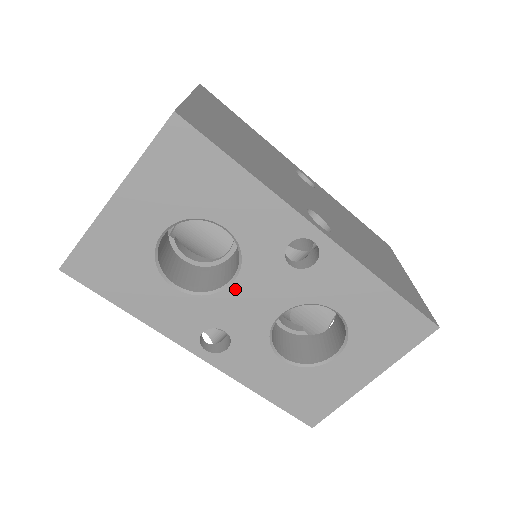
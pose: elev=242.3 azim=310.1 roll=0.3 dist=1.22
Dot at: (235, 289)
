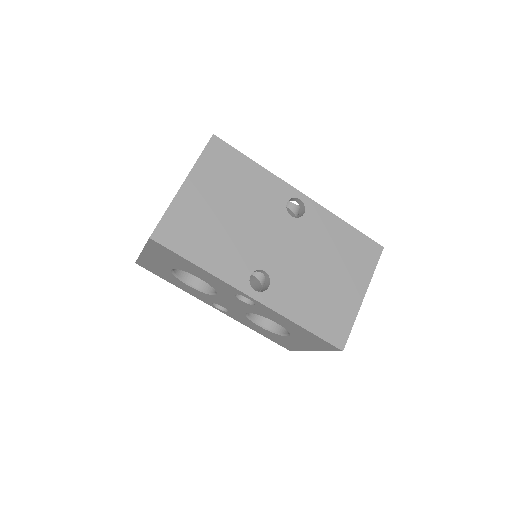
Dot at: (219, 297)
